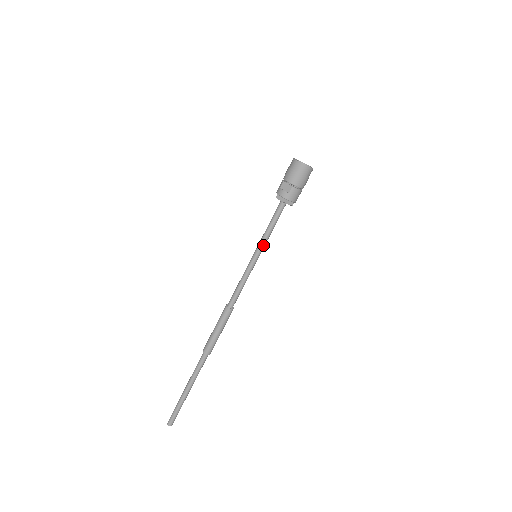
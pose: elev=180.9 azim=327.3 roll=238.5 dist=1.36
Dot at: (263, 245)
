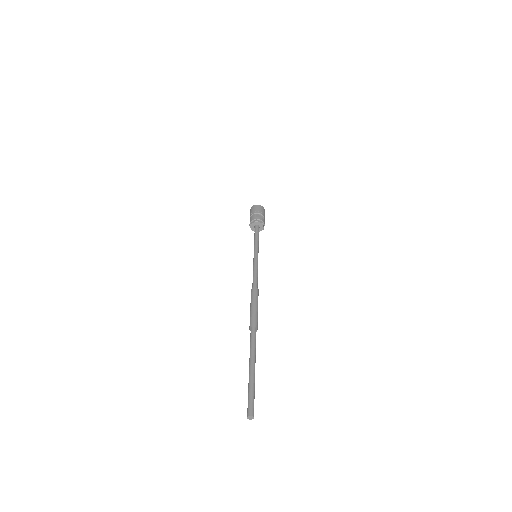
Dot at: (258, 249)
